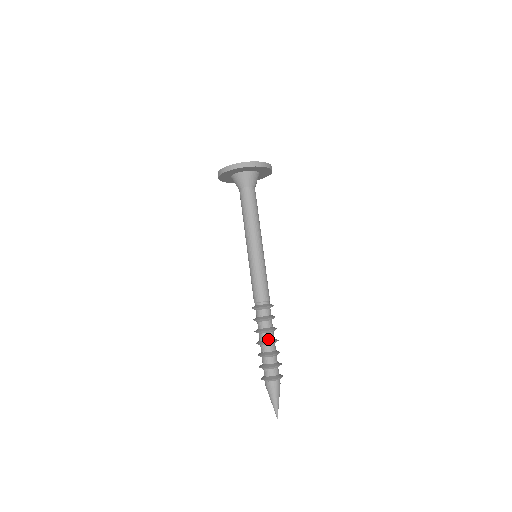
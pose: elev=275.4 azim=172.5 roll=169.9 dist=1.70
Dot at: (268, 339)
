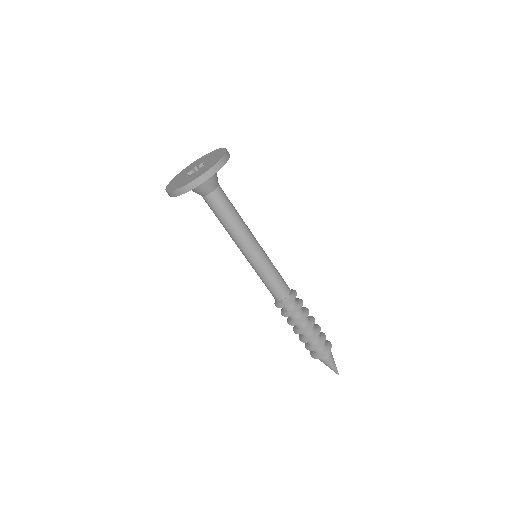
Dot at: (304, 327)
